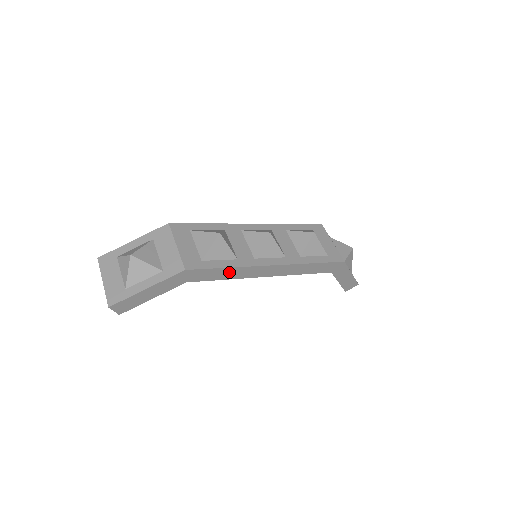
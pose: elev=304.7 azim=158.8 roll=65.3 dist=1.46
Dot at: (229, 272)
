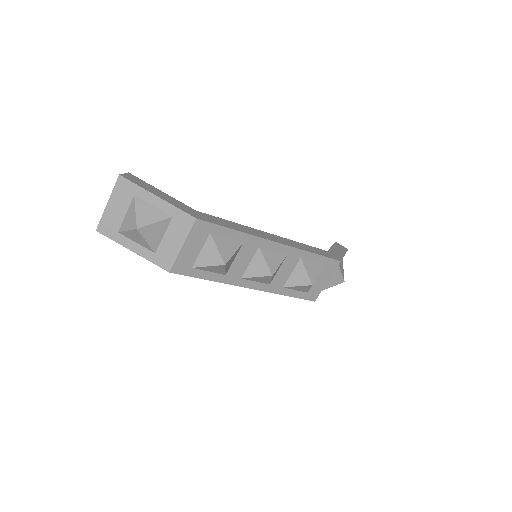
Dot at: occluded
